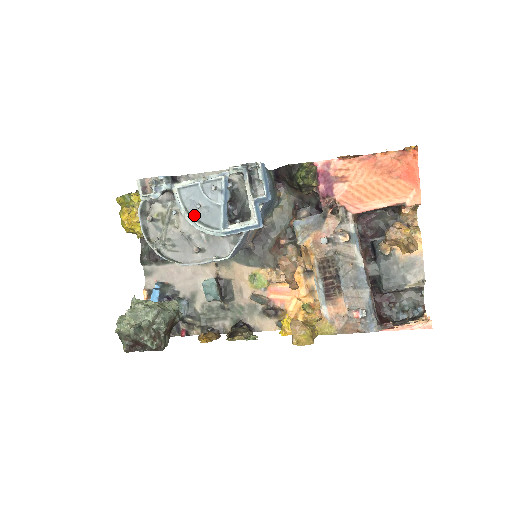
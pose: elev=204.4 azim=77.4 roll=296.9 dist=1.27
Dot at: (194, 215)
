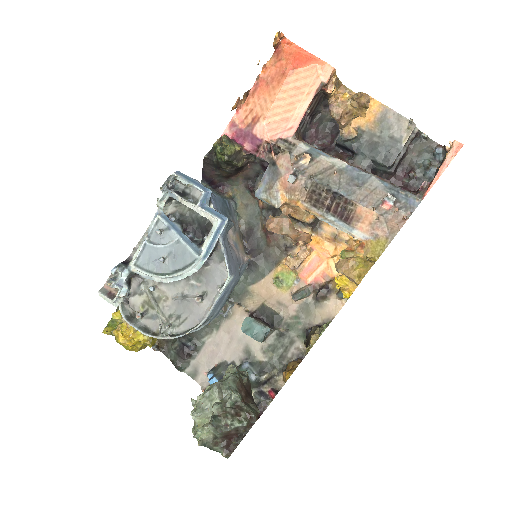
Dot at: (166, 271)
